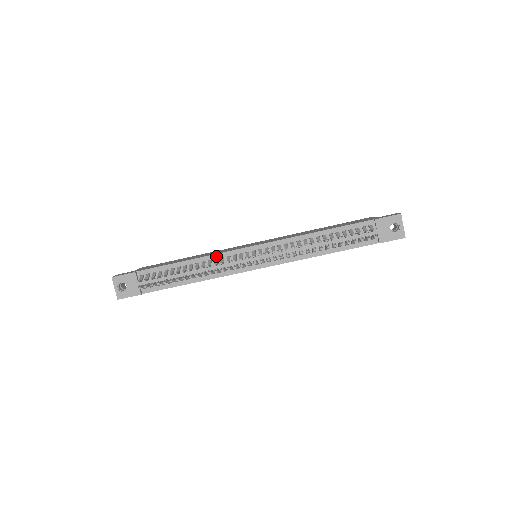
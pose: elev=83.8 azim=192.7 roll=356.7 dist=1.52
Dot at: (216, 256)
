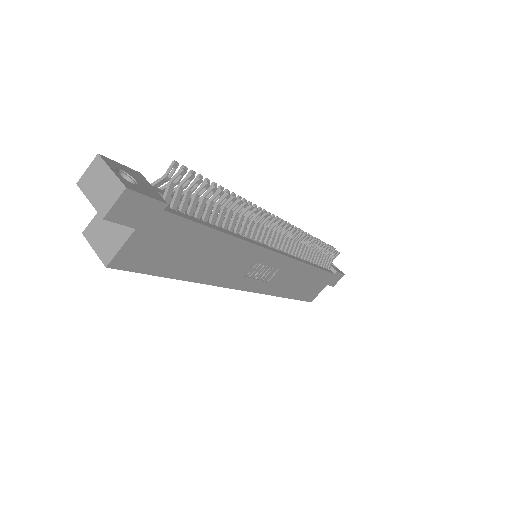
Dot at: occluded
